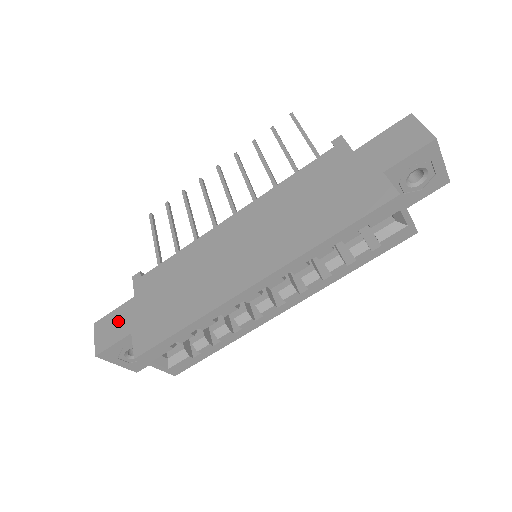
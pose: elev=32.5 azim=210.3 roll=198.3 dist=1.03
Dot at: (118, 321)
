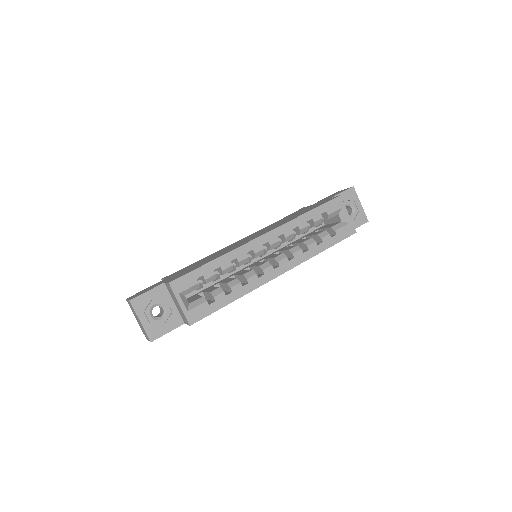
Dot at: (151, 287)
